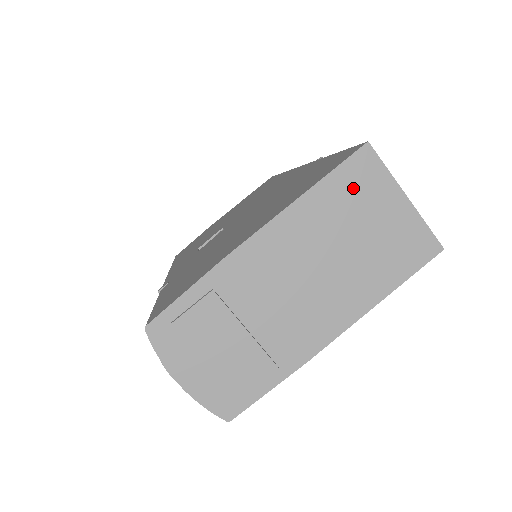
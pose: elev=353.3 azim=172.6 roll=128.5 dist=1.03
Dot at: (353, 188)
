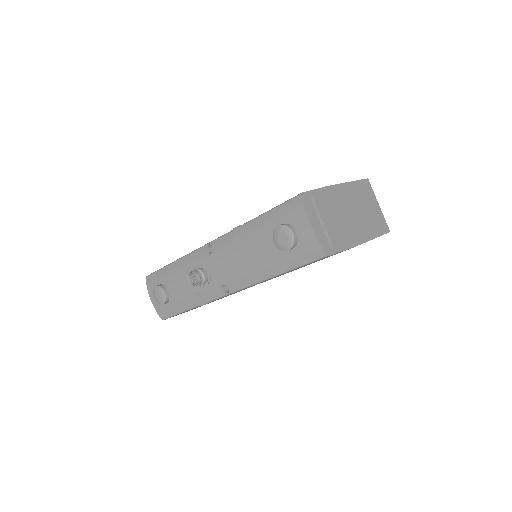
Dot at: (365, 190)
